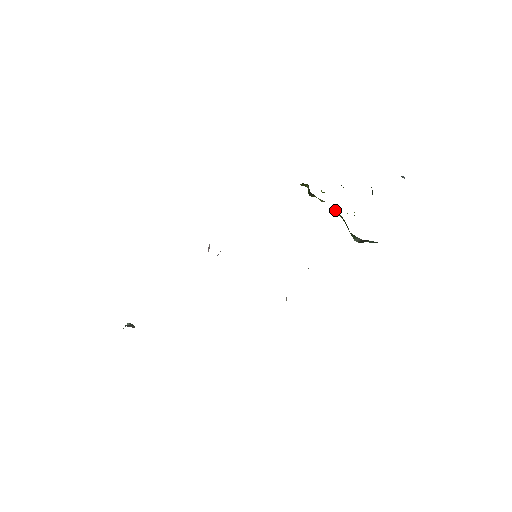
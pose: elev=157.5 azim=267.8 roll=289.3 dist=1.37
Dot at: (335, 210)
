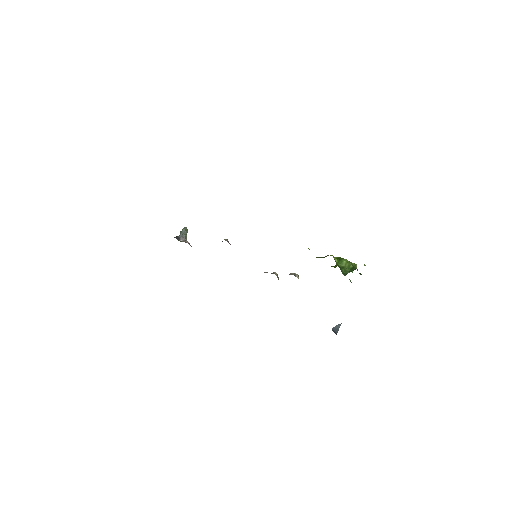
Dot at: occluded
